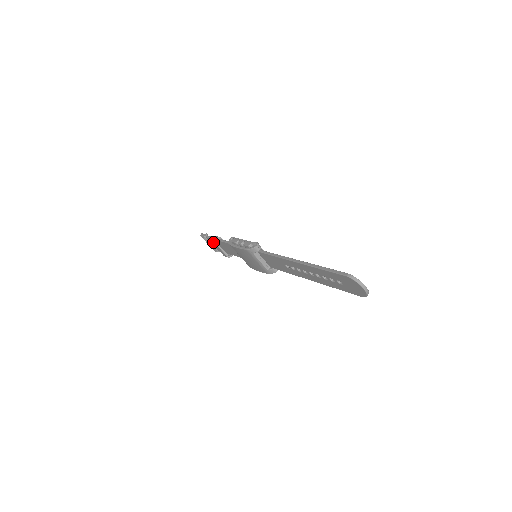
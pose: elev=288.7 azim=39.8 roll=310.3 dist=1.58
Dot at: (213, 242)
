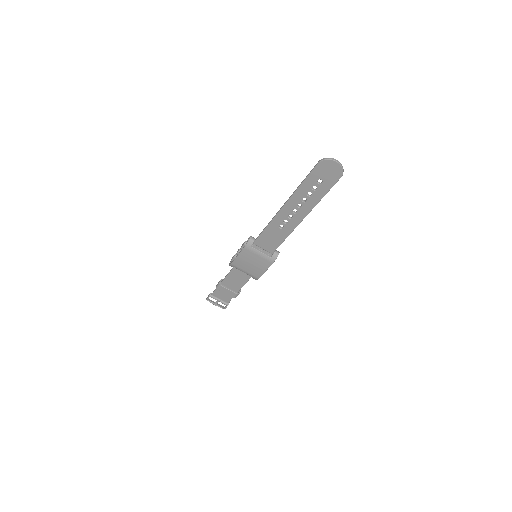
Dot at: (218, 286)
